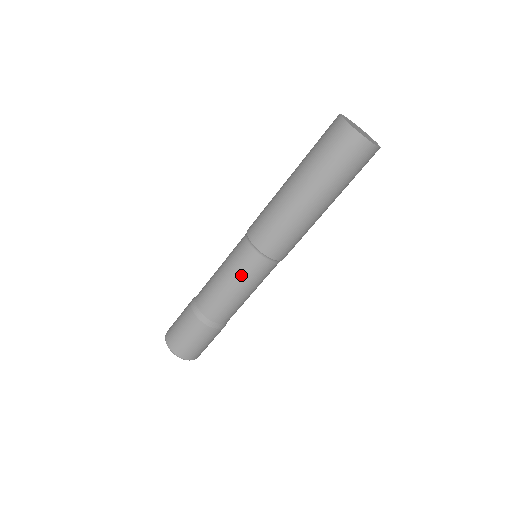
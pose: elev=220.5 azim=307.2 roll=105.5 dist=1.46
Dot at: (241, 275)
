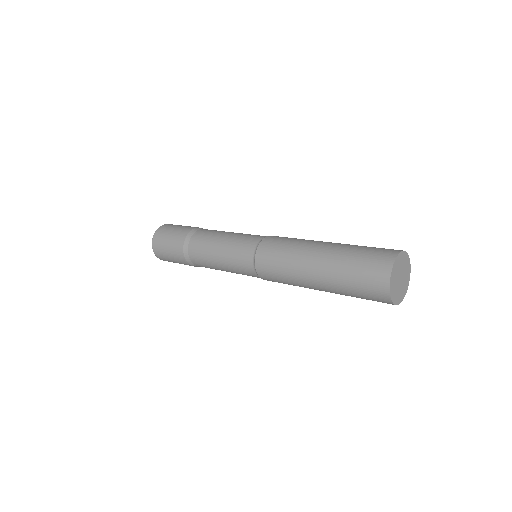
Dot at: (231, 260)
